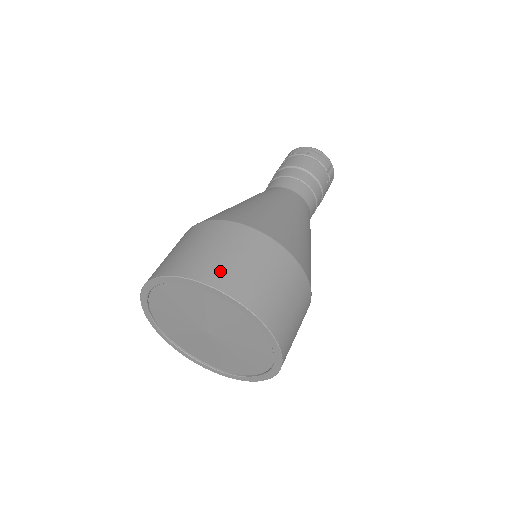
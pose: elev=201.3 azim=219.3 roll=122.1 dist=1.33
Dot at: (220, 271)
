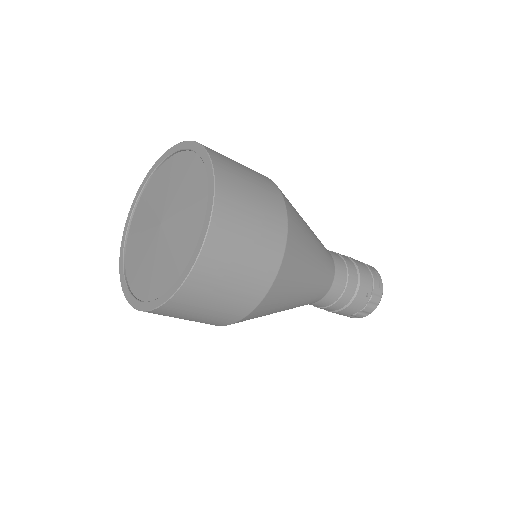
Dot at: (223, 157)
